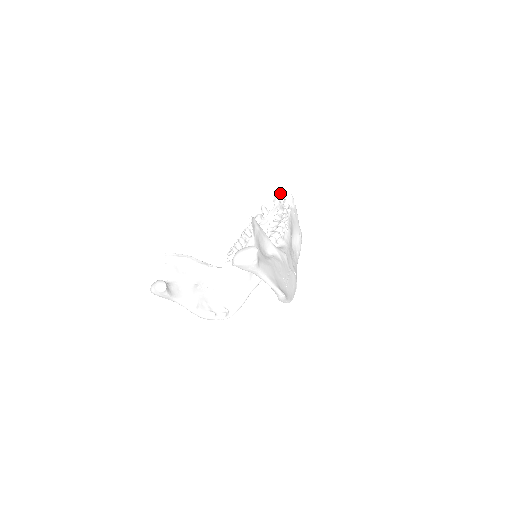
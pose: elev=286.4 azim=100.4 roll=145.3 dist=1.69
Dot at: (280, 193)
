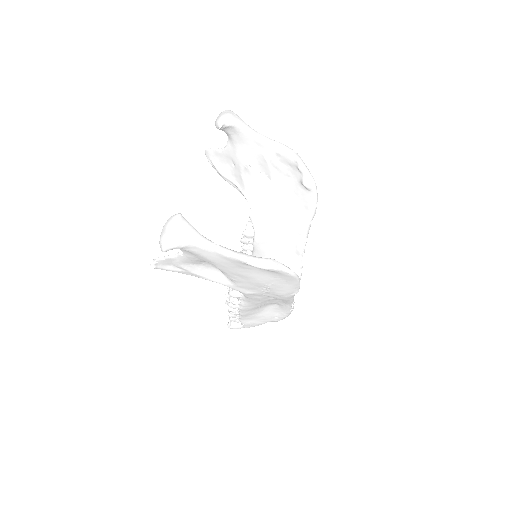
Dot at: occluded
